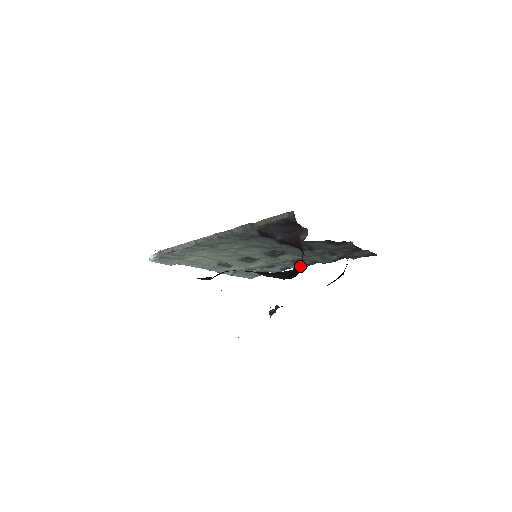
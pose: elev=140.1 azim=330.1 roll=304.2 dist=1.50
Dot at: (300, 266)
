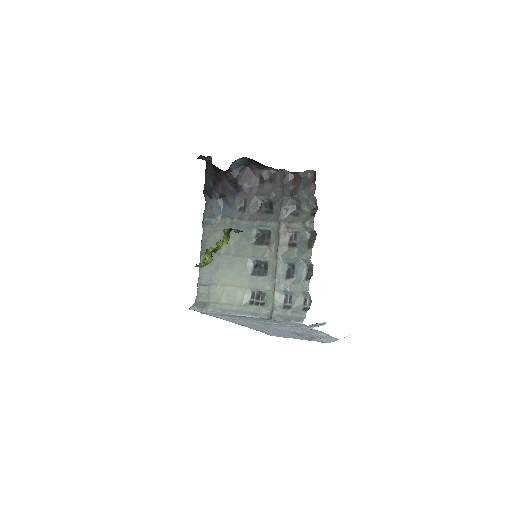
Dot at: (306, 252)
